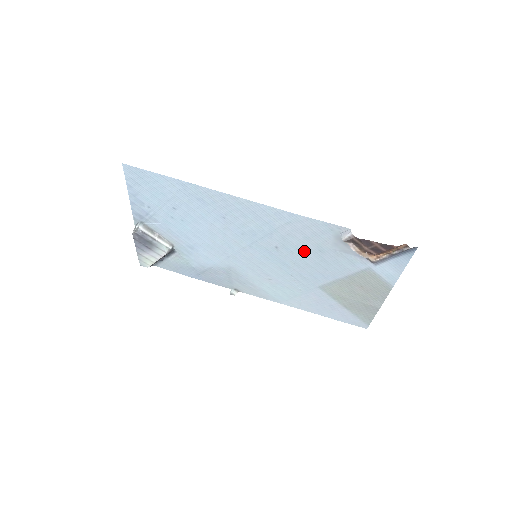
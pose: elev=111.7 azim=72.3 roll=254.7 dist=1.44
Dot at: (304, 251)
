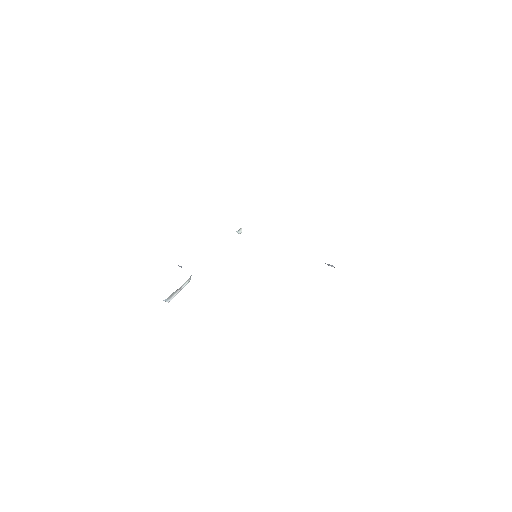
Dot at: occluded
